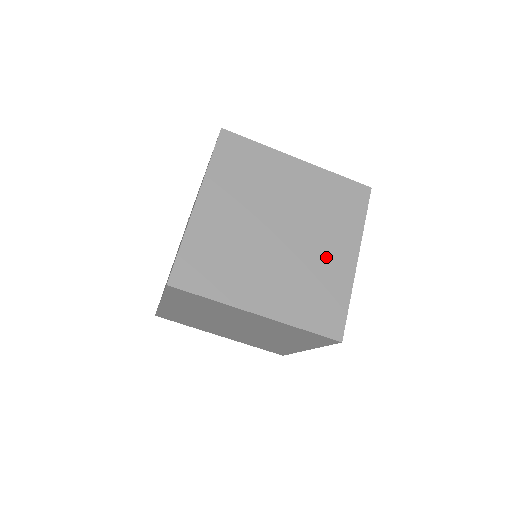
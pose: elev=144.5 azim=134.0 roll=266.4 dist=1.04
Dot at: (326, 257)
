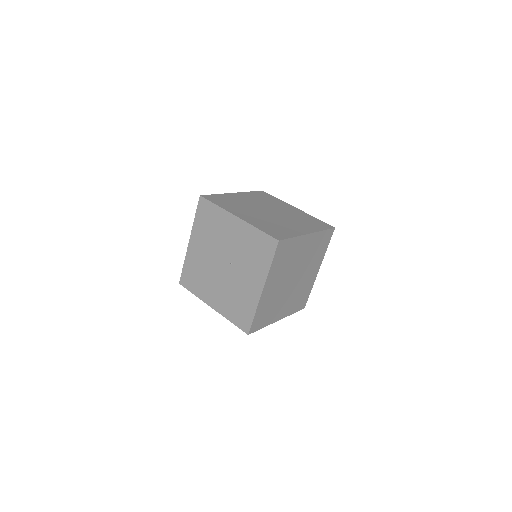
Dot at: (308, 278)
